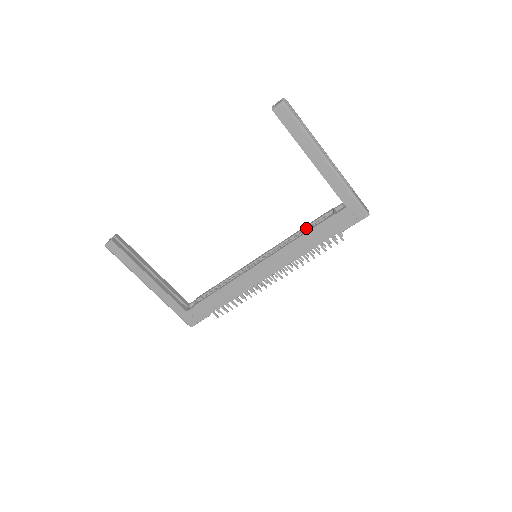
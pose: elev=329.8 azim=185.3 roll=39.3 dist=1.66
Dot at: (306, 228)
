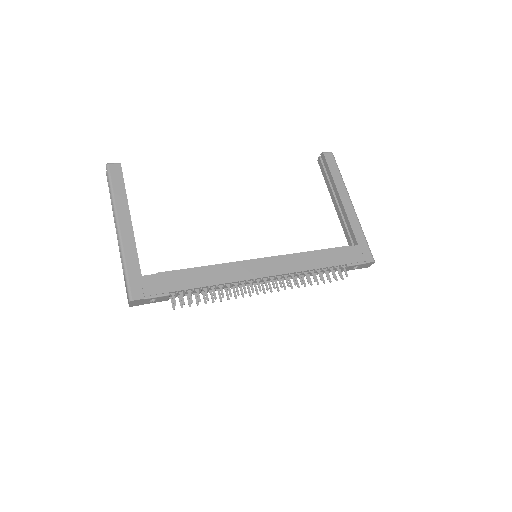
Dot at: occluded
